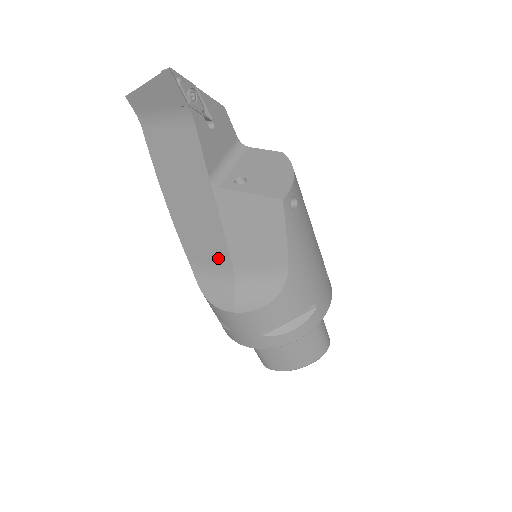
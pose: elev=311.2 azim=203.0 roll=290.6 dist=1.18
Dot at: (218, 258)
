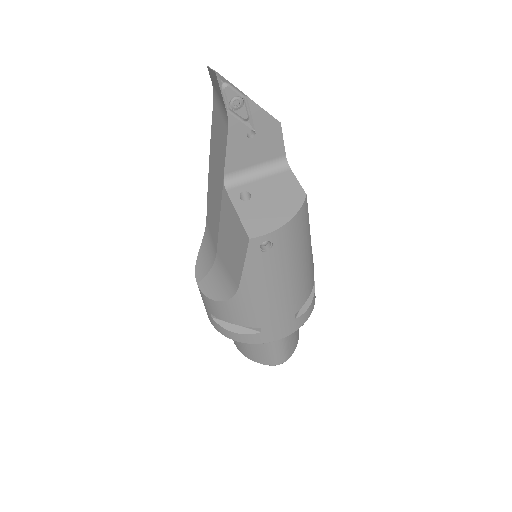
Dot at: (214, 238)
